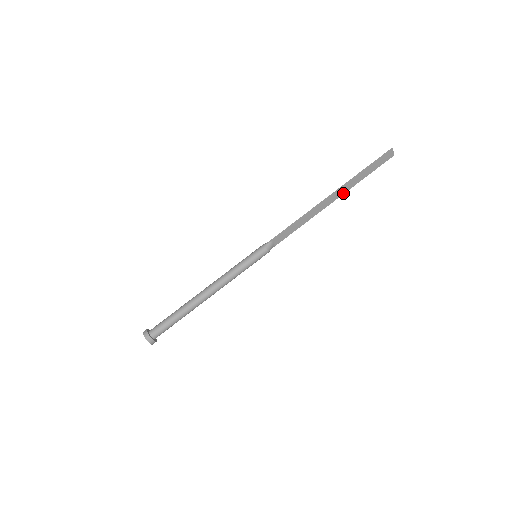
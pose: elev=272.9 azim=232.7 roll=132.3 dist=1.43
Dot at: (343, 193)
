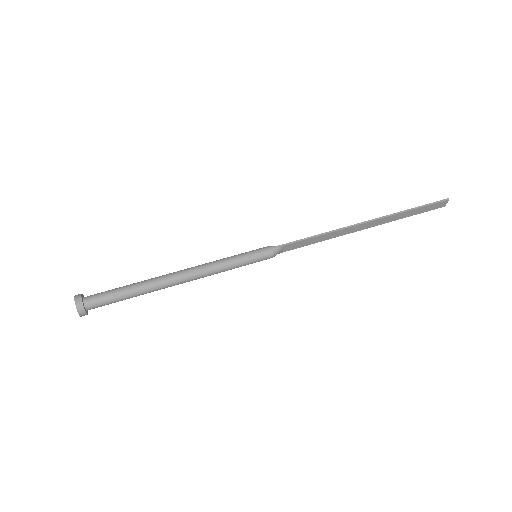
Dot at: (379, 224)
